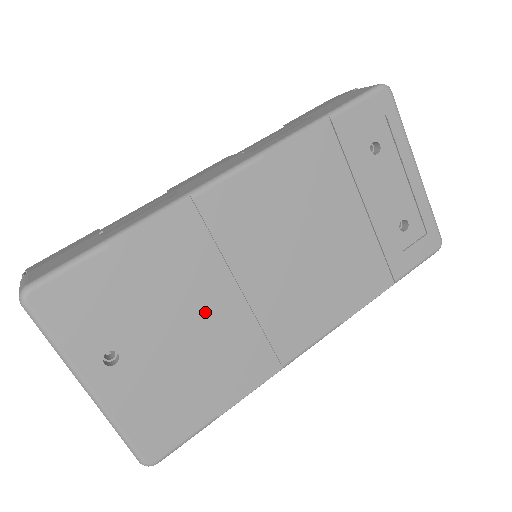
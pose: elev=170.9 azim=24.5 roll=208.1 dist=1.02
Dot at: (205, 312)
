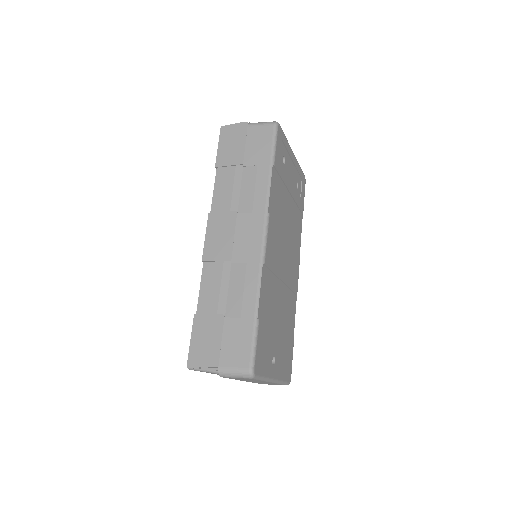
Dot at: (280, 305)
